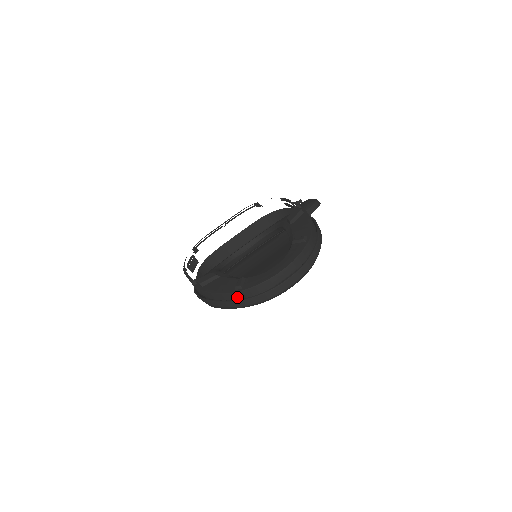
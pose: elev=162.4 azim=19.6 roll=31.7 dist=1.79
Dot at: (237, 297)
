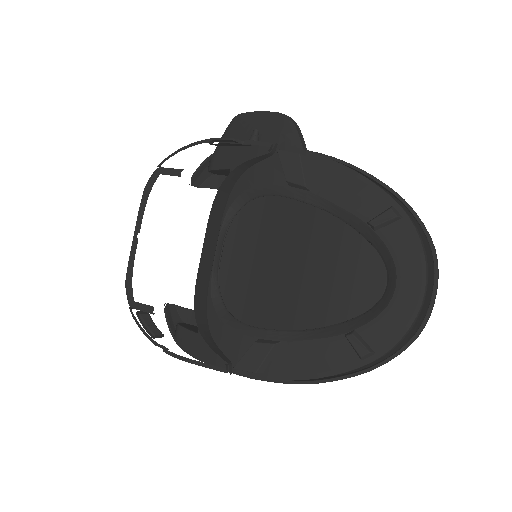
Dot at: occluded
